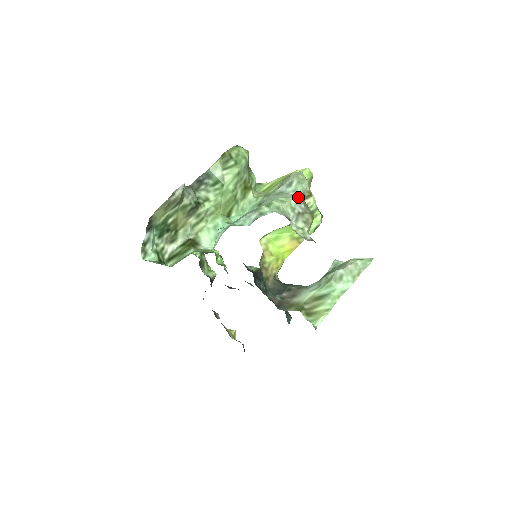
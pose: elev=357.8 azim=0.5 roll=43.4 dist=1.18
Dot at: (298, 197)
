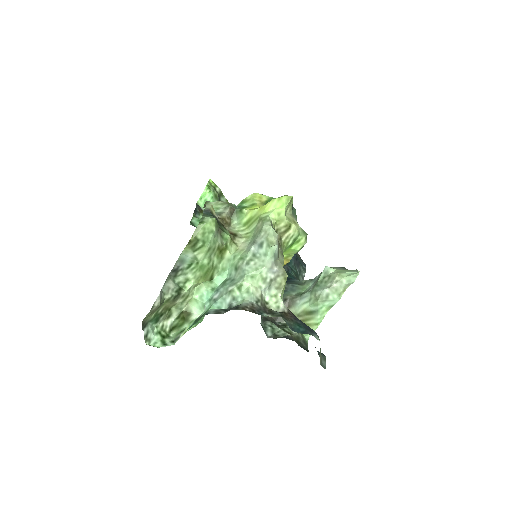
Dot at: (269, 262)
